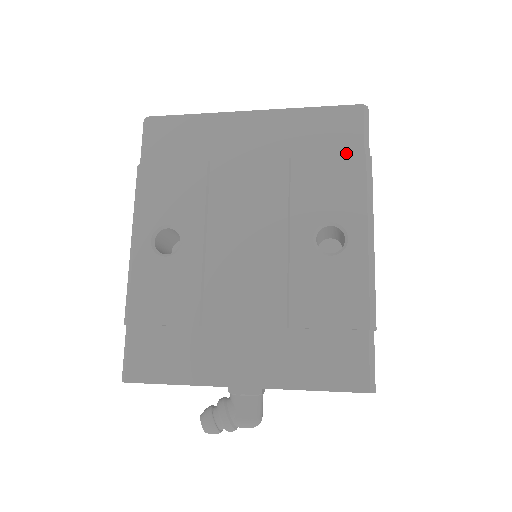
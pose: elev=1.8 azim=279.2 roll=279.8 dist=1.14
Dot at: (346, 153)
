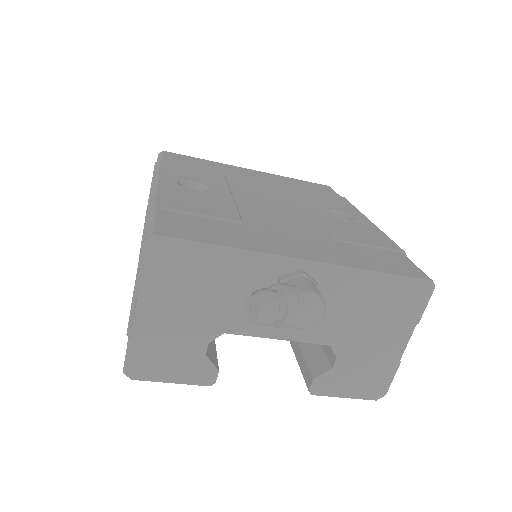
Dot at: occluded
